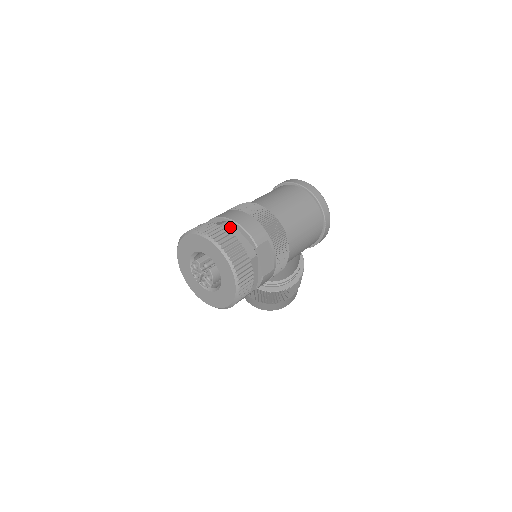
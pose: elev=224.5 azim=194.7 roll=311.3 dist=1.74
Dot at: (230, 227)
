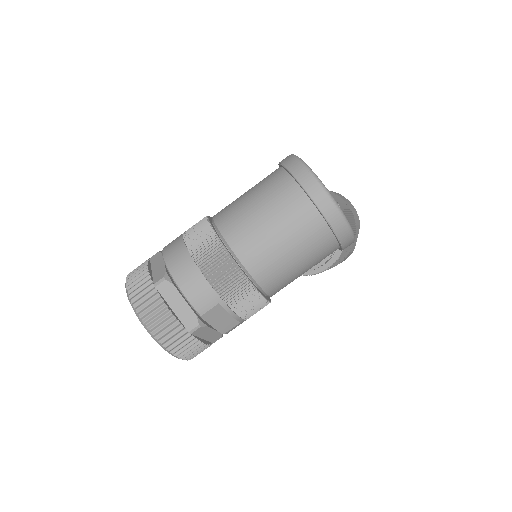
Dot at: (166, 288)
